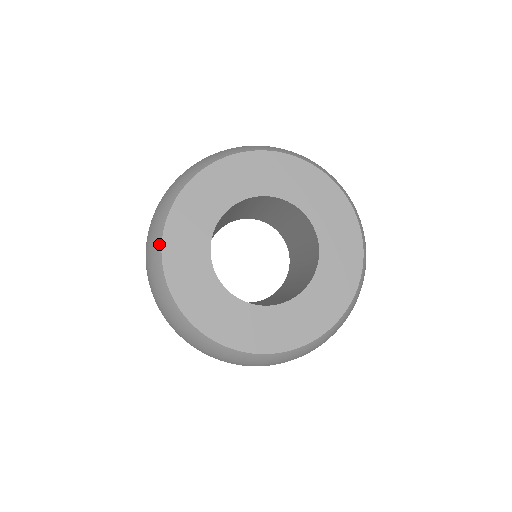
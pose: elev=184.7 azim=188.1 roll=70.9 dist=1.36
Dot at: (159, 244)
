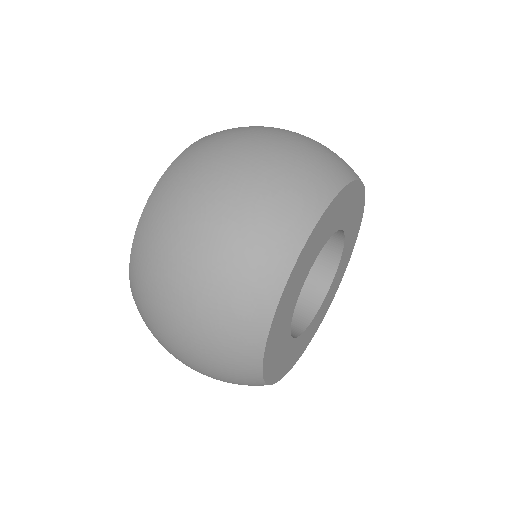
Dot at: (258, 379)
